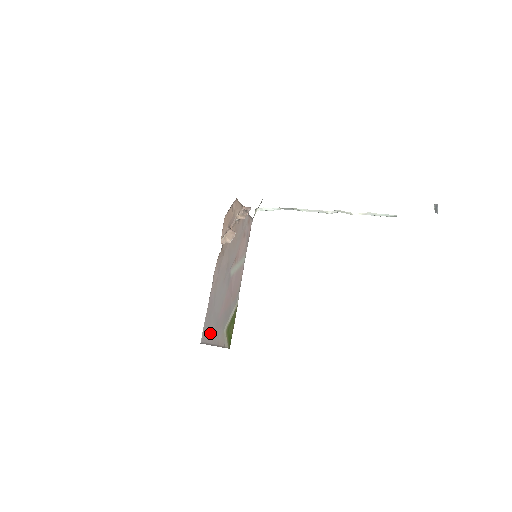
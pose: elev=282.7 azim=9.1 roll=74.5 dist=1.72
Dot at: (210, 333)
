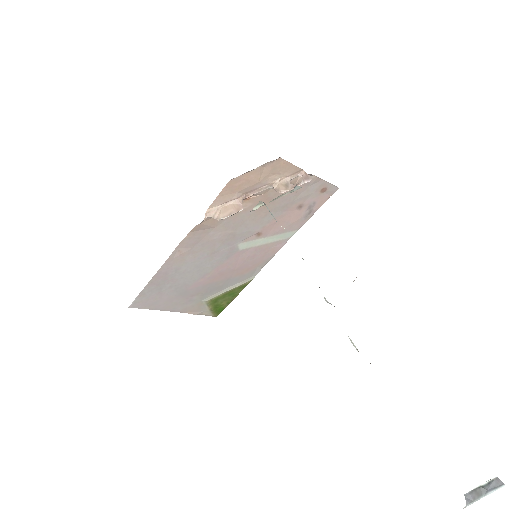
Dot at: (160, 300)
